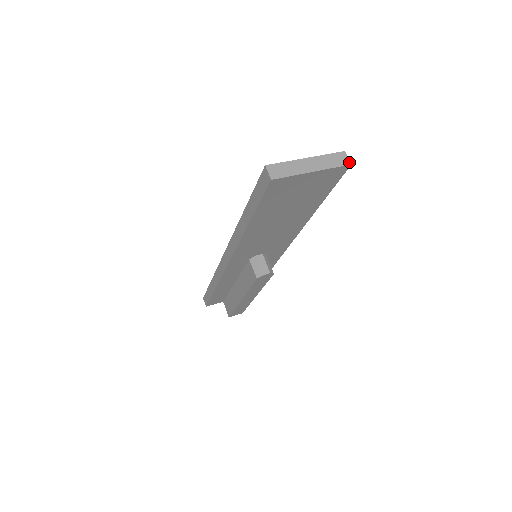
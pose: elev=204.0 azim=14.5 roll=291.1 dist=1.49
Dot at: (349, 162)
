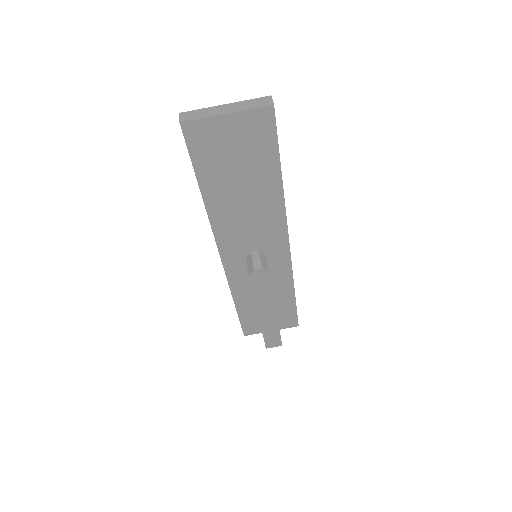
Dot at: (272, 103)
